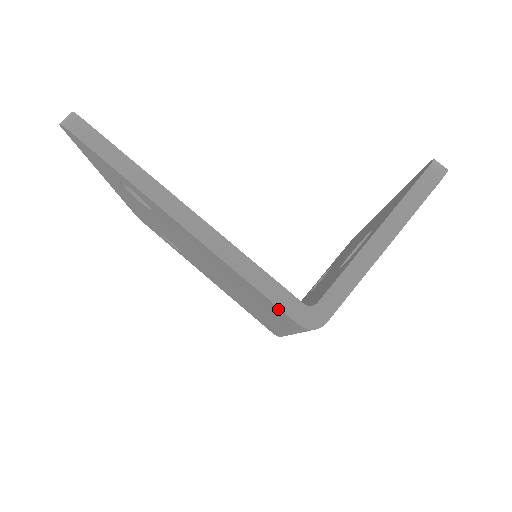
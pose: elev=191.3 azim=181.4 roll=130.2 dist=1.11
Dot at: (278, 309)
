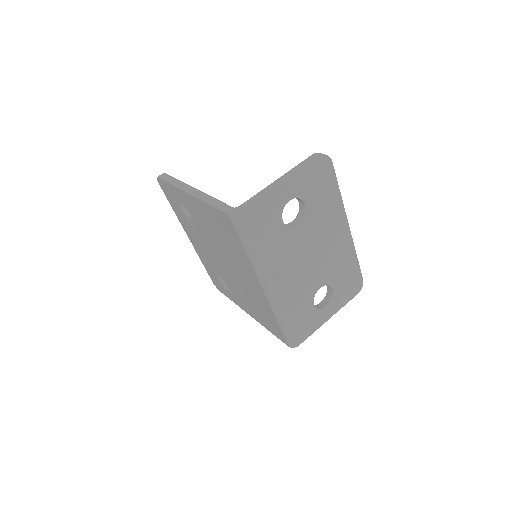
Dot at: (223, 216)
